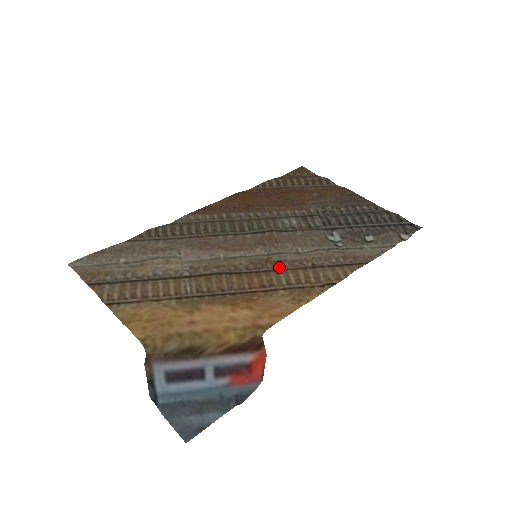
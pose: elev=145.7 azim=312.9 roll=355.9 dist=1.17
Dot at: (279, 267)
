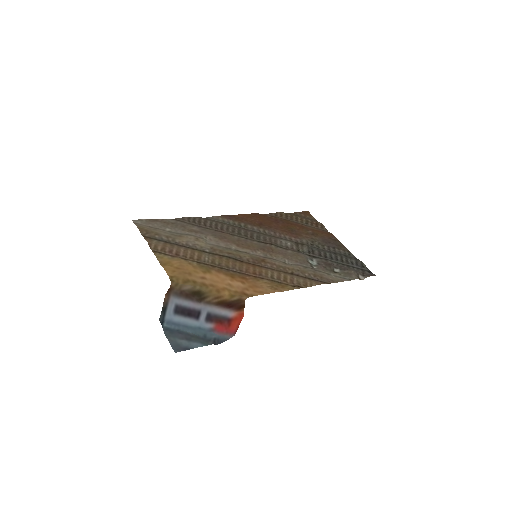
Dot at: (269, 266)
